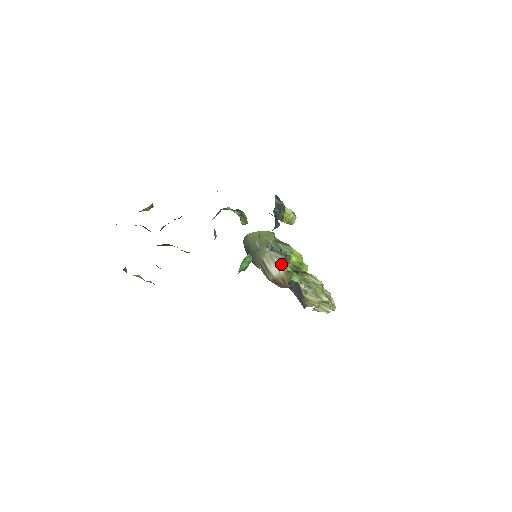
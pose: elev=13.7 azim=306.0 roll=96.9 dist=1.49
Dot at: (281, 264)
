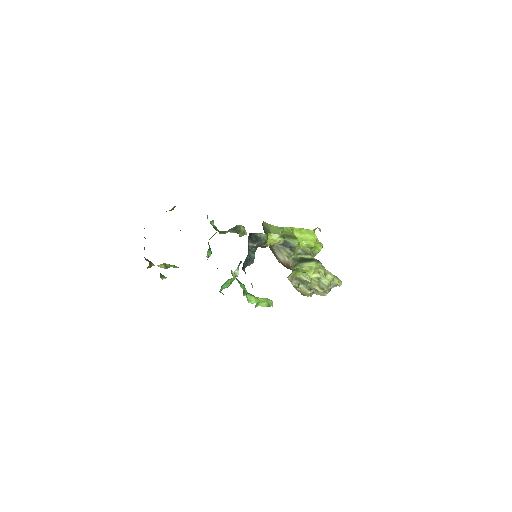
Dot at: (287, 254)
